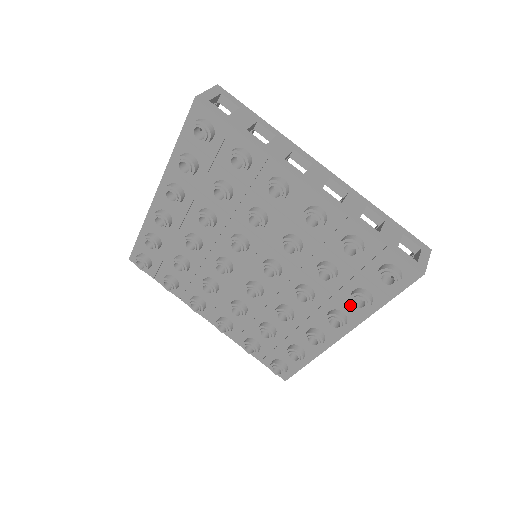
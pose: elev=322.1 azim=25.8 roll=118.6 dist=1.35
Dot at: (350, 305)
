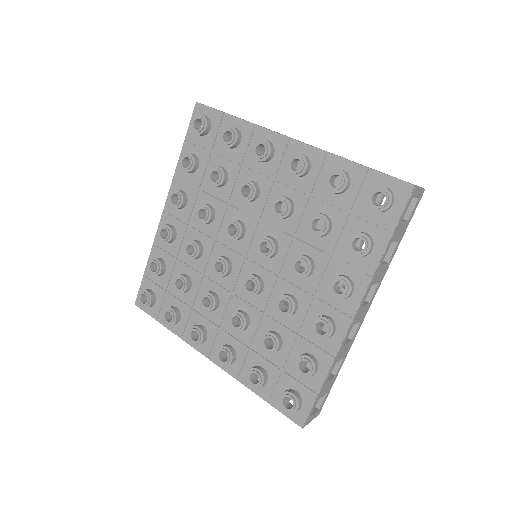
Dot at: (352, 262)
